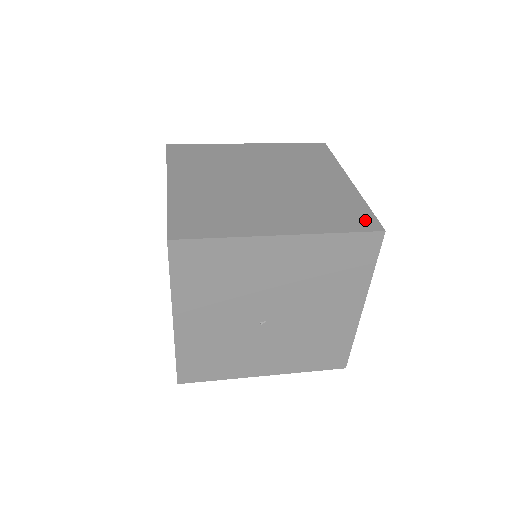
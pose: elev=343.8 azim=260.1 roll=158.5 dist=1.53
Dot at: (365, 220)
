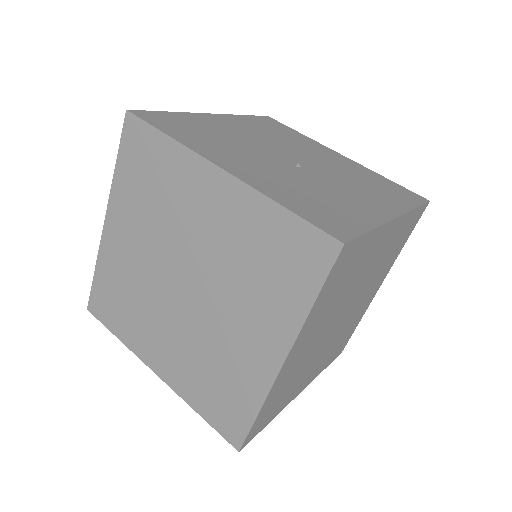
Dot at: (234, 426)
